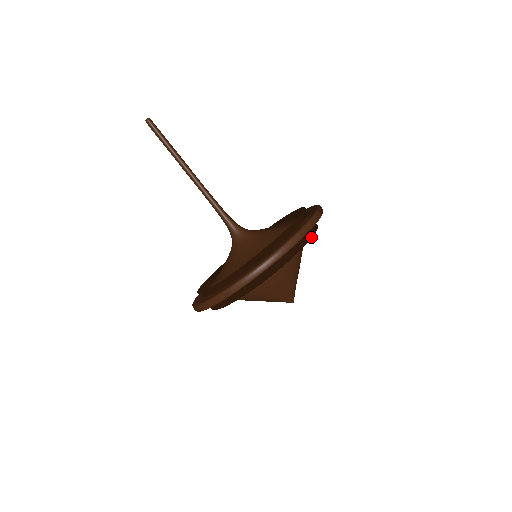
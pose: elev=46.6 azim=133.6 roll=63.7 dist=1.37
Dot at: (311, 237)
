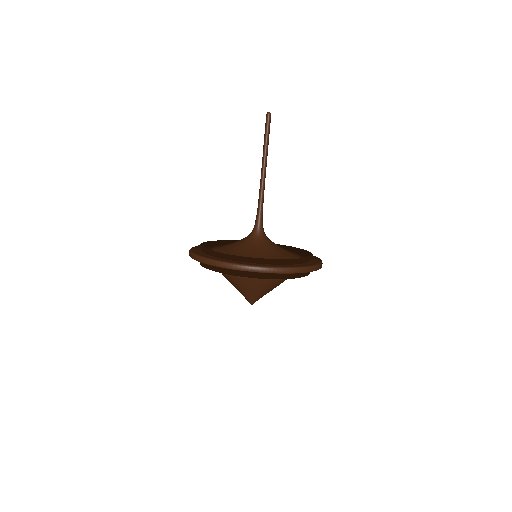
Dot at: occluded
